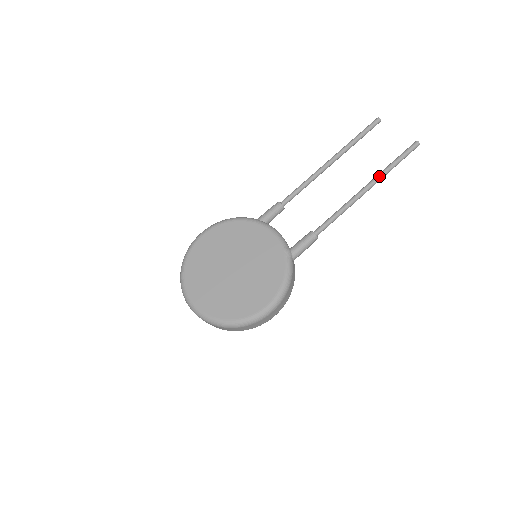
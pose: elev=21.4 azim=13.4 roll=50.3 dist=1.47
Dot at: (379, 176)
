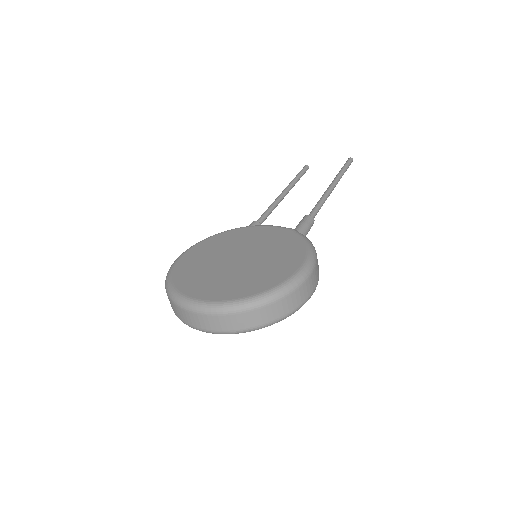
Dot at: (337, 177)
